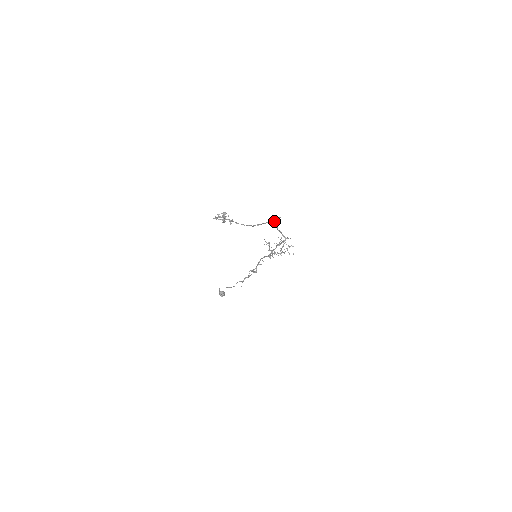
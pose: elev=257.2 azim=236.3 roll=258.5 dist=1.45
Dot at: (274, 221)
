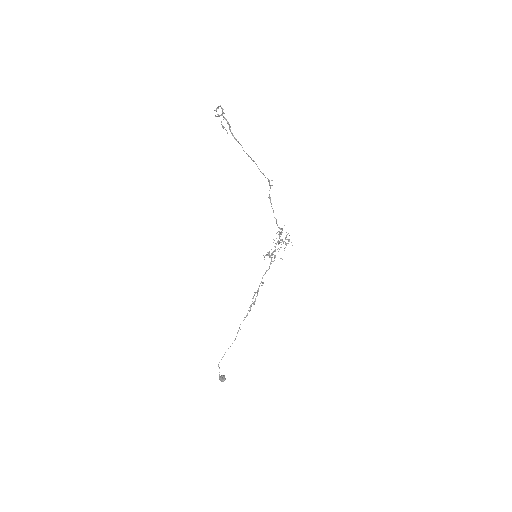
Dot at: (268, 179)
